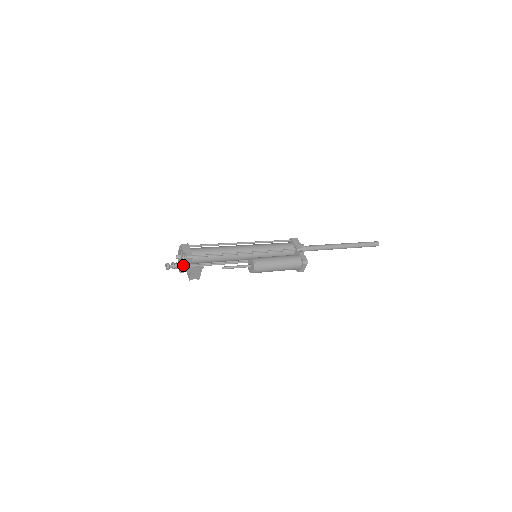
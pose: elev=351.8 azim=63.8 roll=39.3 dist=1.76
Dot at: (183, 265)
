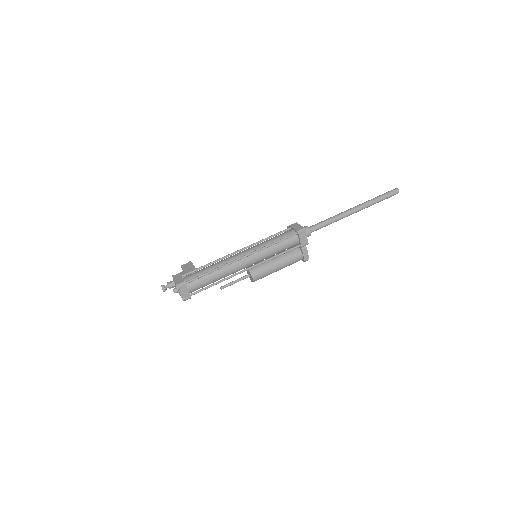
Dot at: occluded
